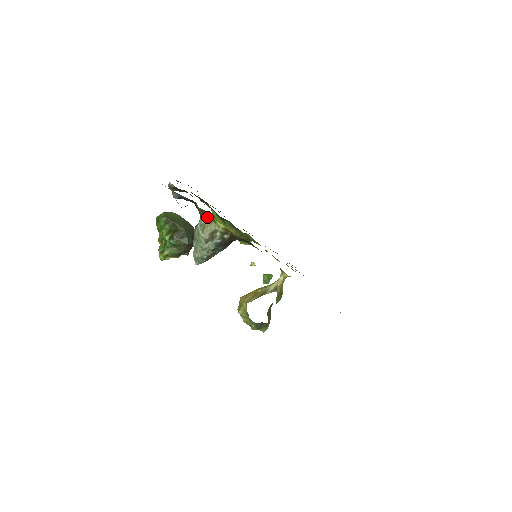
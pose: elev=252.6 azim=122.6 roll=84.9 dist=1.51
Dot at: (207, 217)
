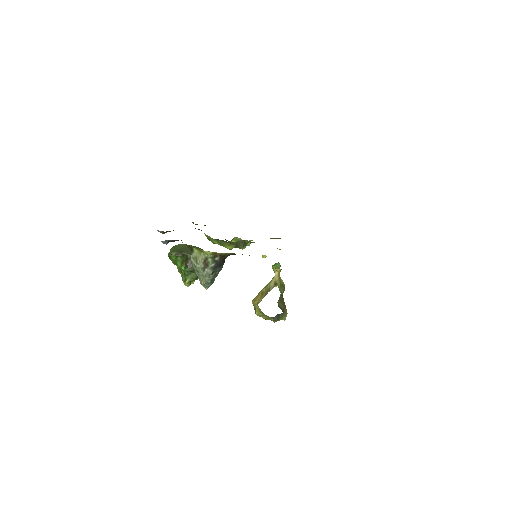
Dot at: (195, 250)
